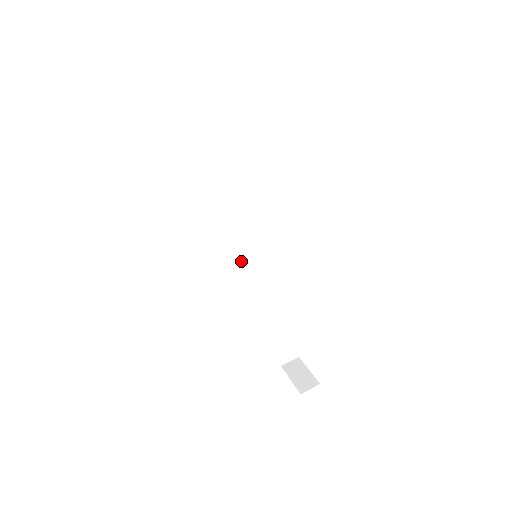
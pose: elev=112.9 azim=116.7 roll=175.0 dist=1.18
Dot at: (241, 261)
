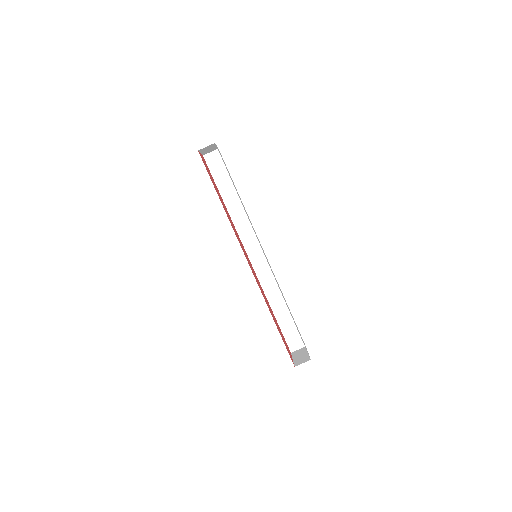
Dot at: (252, 264)
